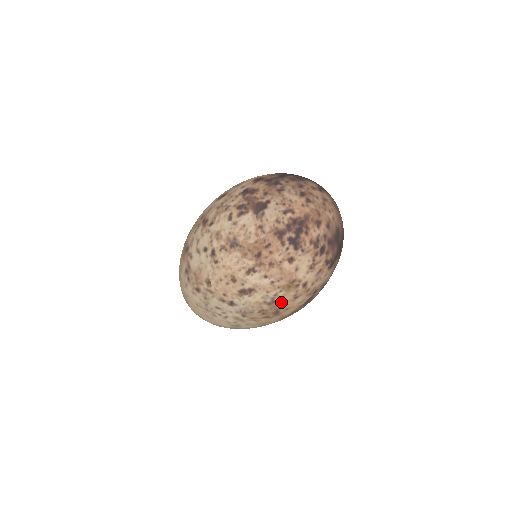
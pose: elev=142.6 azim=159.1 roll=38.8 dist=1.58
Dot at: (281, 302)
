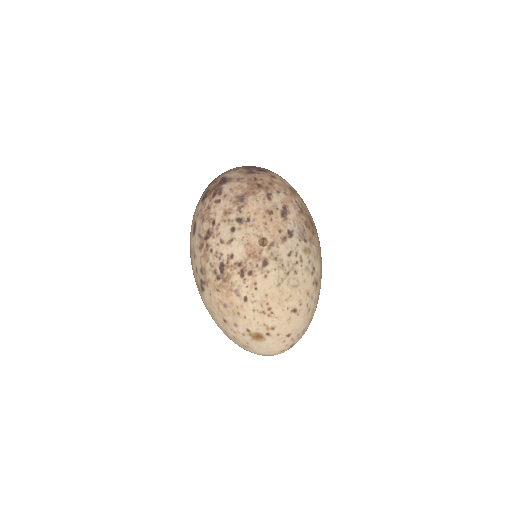
Dot at: (304, 209)
